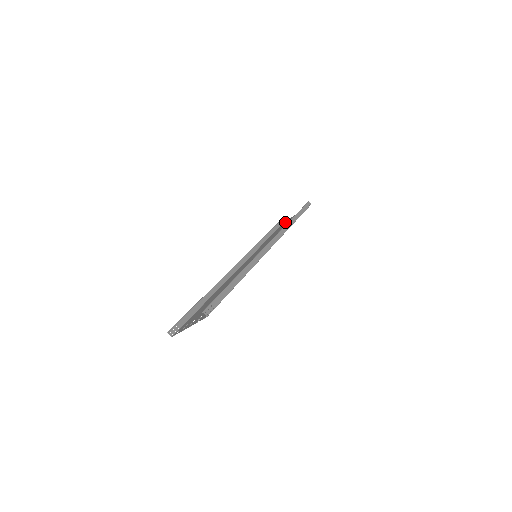
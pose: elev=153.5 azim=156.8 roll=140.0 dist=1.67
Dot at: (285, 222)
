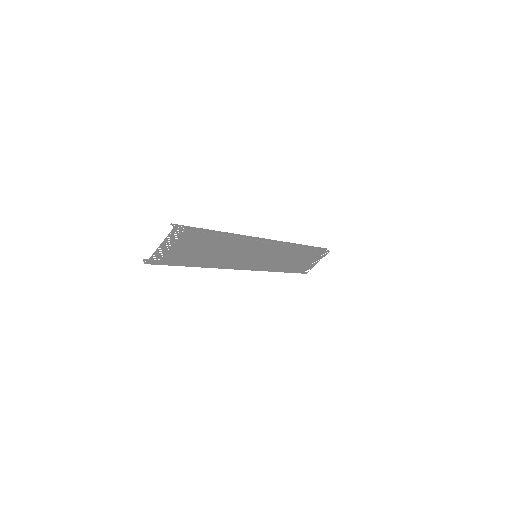
Dot at: (305, 270)
